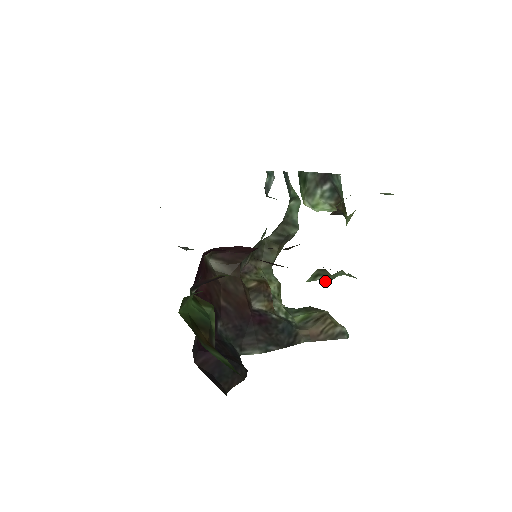
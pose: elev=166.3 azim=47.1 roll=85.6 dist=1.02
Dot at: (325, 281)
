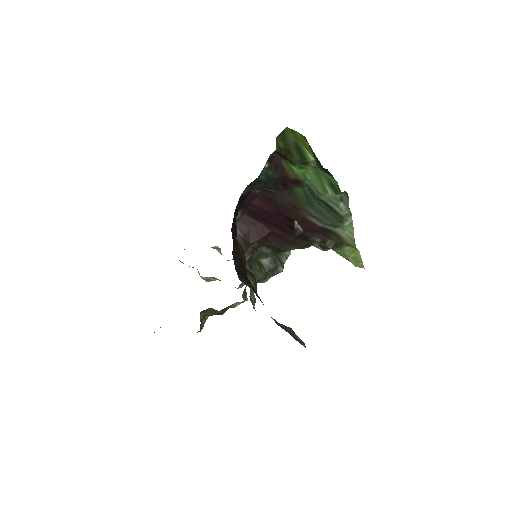
Dot at: (343, 211)
